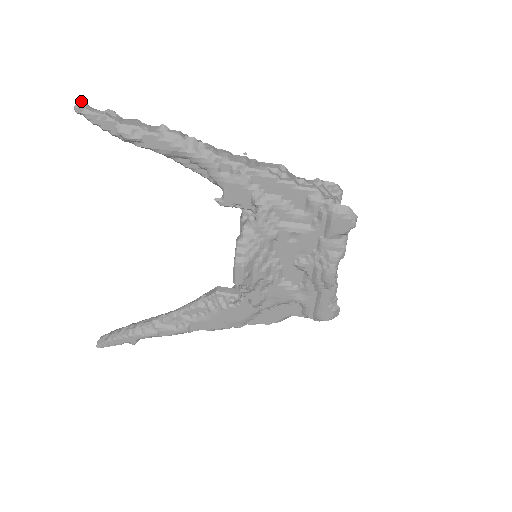
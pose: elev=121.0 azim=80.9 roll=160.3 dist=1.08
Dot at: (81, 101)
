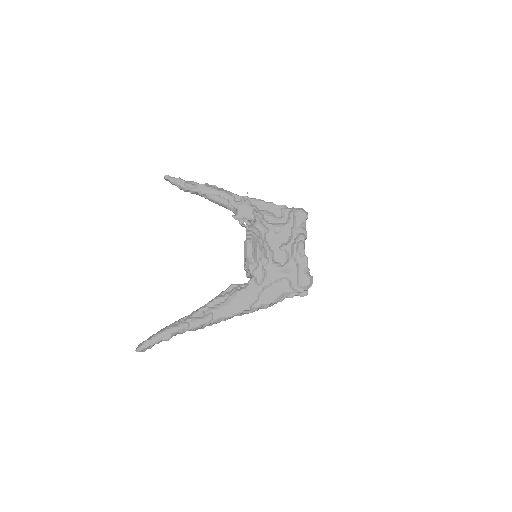
Dot at: occluded
